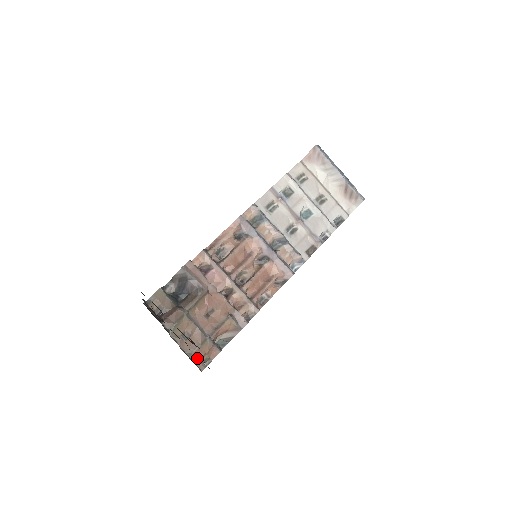
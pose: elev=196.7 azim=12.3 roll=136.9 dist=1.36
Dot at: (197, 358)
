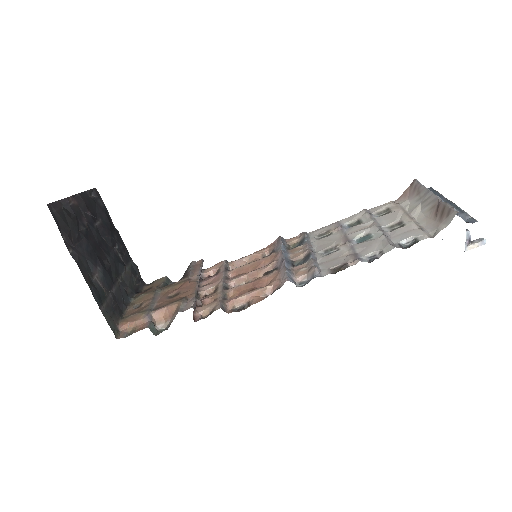
Dot at: (125, 323)
